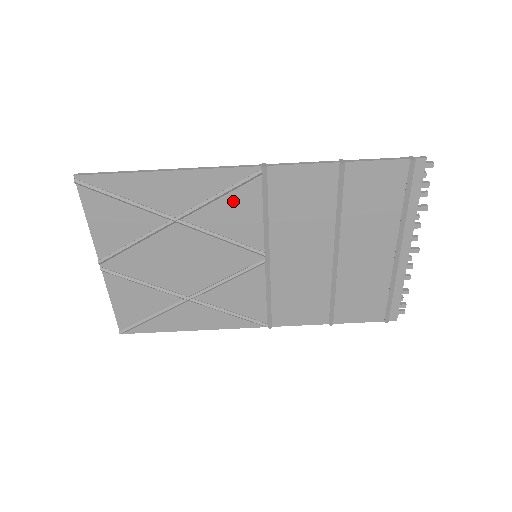
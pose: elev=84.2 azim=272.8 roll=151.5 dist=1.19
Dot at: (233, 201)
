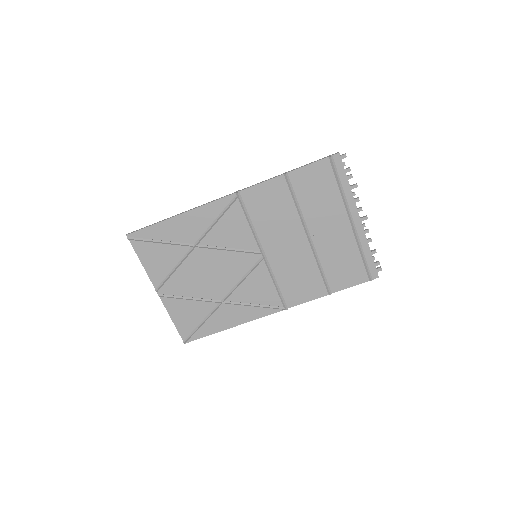
Dot at: (227, 221)
